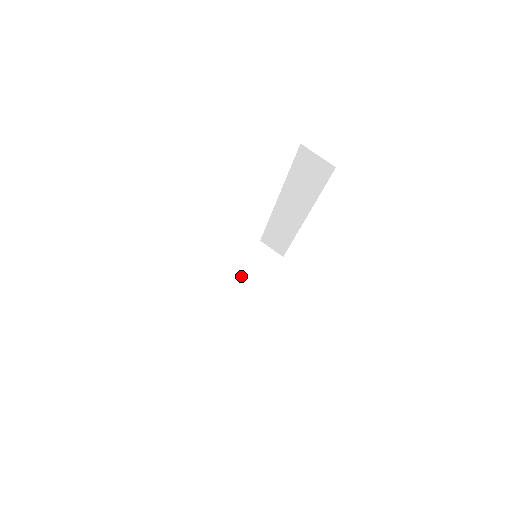
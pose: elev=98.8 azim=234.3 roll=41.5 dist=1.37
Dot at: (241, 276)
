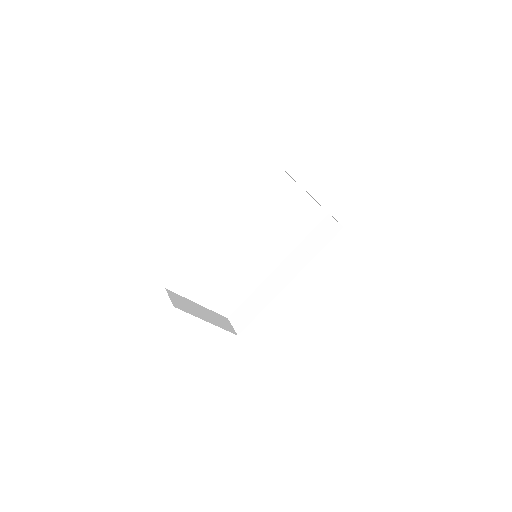
Dot at: (205, 310)
